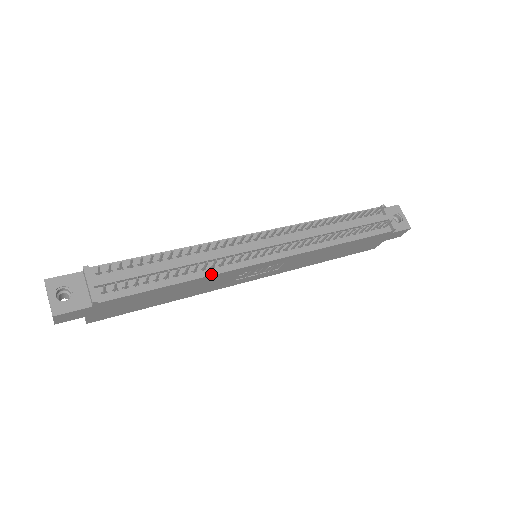
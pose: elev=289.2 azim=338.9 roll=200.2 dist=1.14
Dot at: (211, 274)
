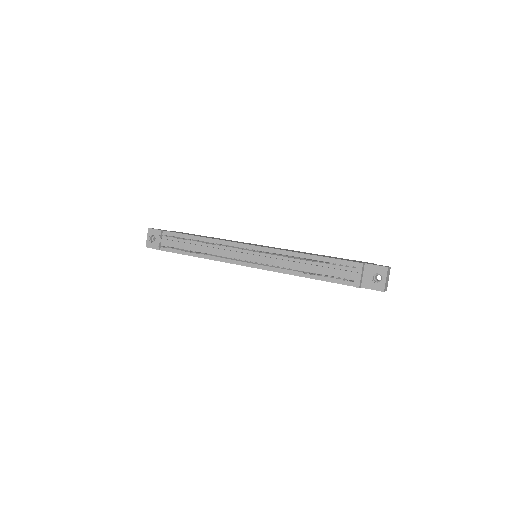
Dot at: (213, 259)
